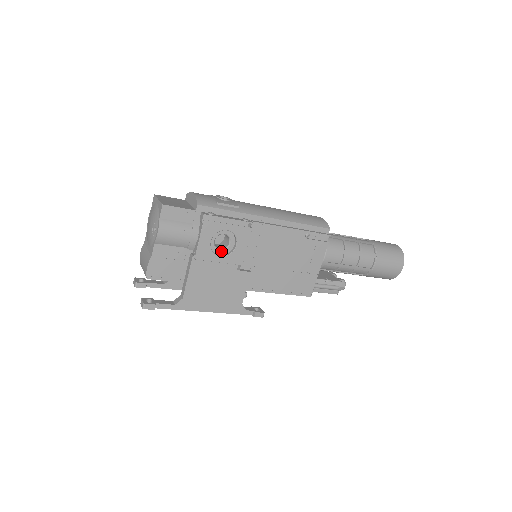
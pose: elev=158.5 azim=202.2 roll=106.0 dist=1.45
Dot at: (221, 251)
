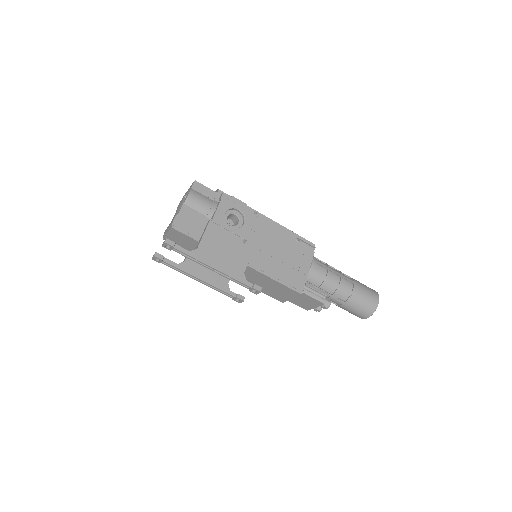
Dot at: (232, 226)
